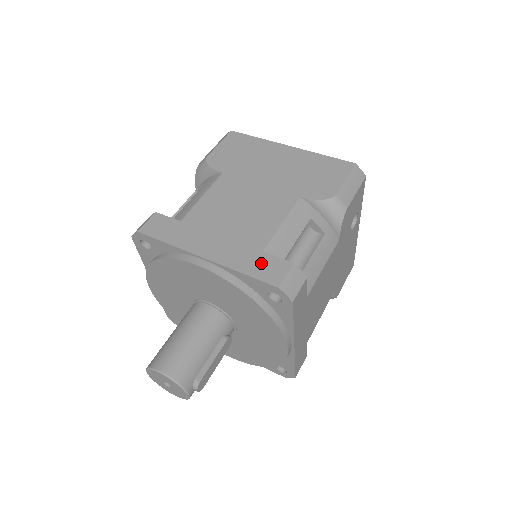
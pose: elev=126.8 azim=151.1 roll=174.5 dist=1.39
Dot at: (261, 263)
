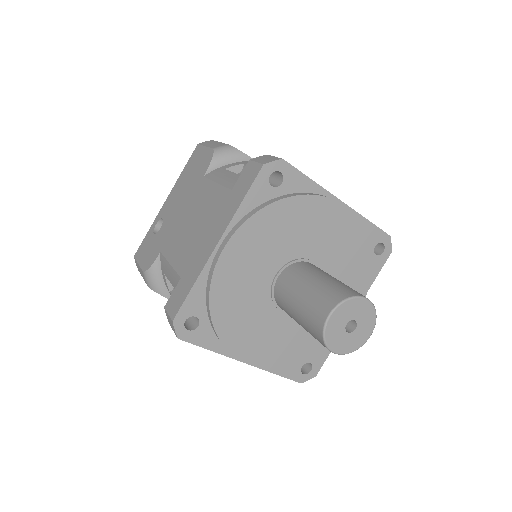
Dot at: occluded
